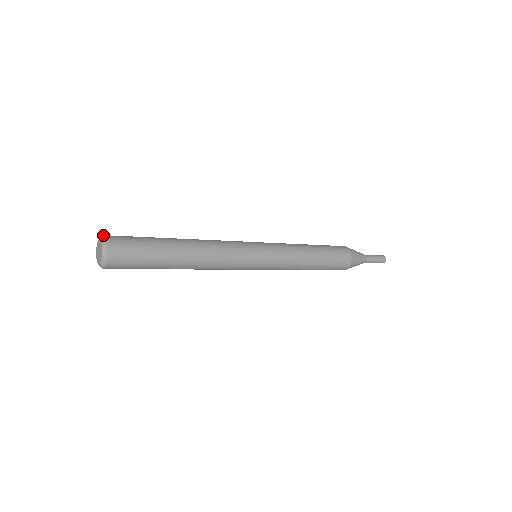
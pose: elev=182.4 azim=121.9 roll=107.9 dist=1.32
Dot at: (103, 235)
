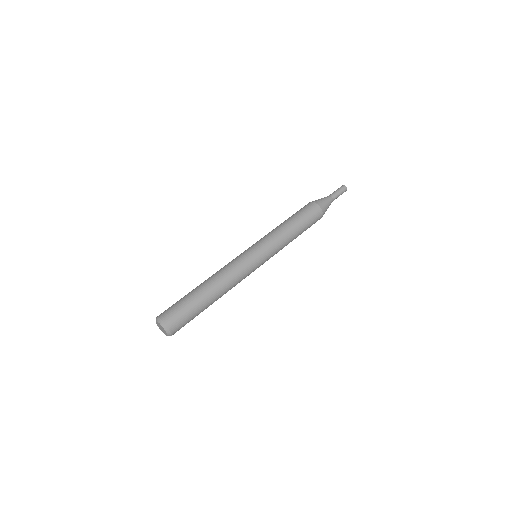
Dot at: (158, 318)
